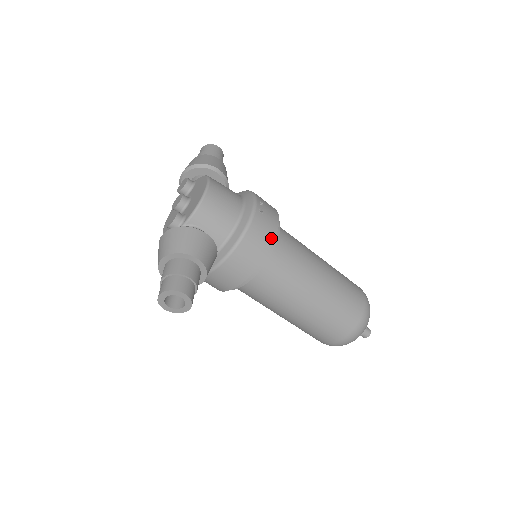
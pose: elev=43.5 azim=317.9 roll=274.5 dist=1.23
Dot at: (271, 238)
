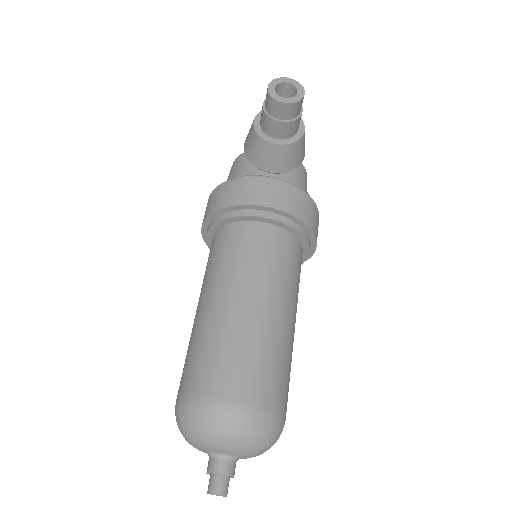
Dot at: (315, 231)
